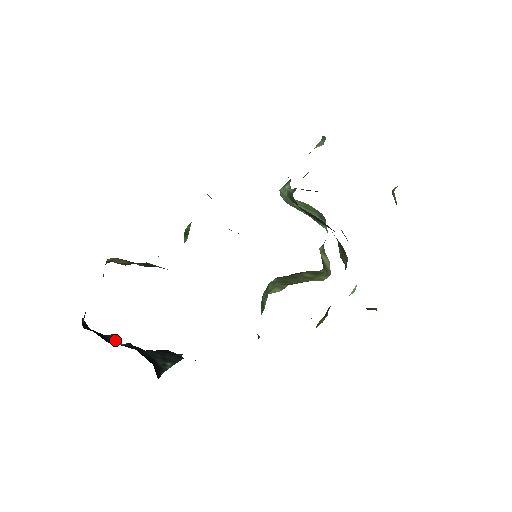
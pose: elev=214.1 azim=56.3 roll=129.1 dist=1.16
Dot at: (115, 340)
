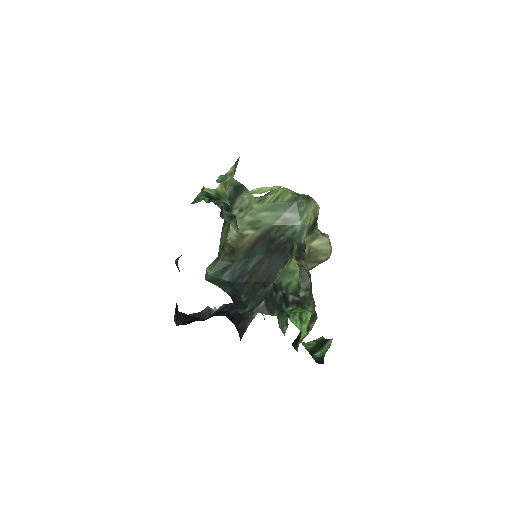
Dot at: (209, 312)
